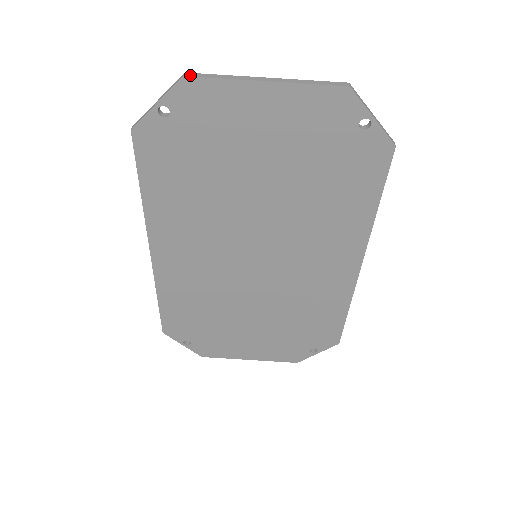
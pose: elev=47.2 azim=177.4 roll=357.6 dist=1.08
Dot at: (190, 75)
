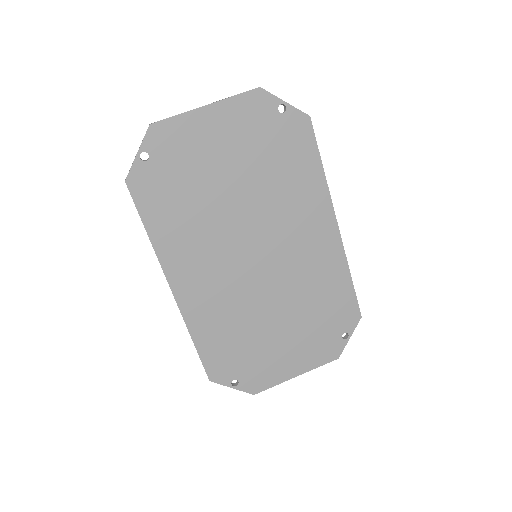
Dot at: (154, 122)
